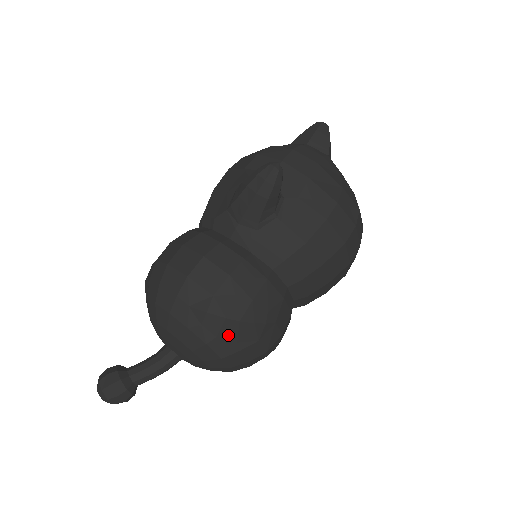
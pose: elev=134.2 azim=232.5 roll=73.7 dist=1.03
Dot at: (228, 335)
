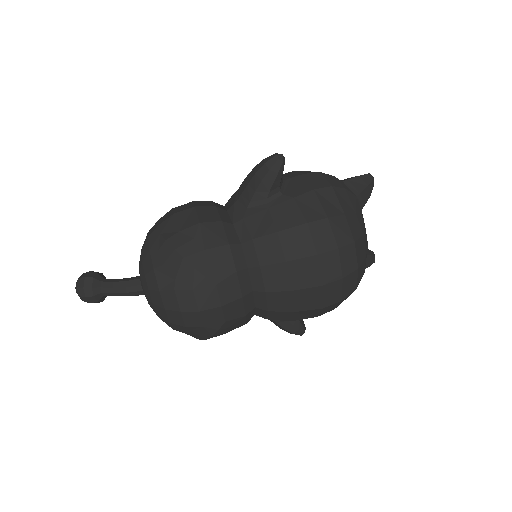
Dot at: (171, 268)
